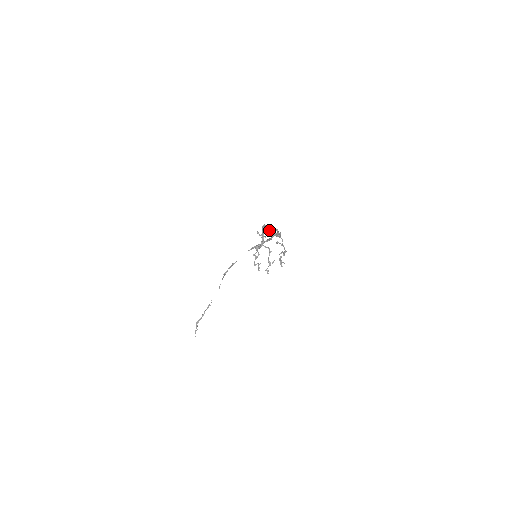
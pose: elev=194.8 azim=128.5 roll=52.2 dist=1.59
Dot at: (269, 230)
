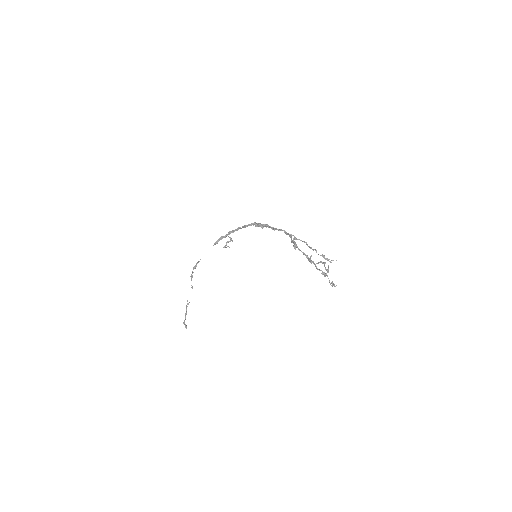
Dot at: (293, 243)
